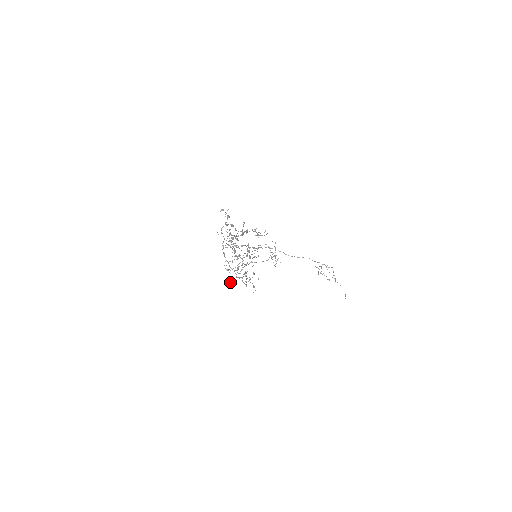
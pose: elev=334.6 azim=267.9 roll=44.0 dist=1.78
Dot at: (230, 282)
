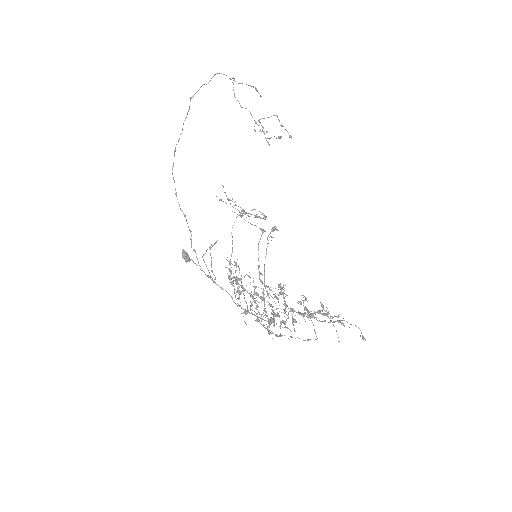
Dot at: occluded
